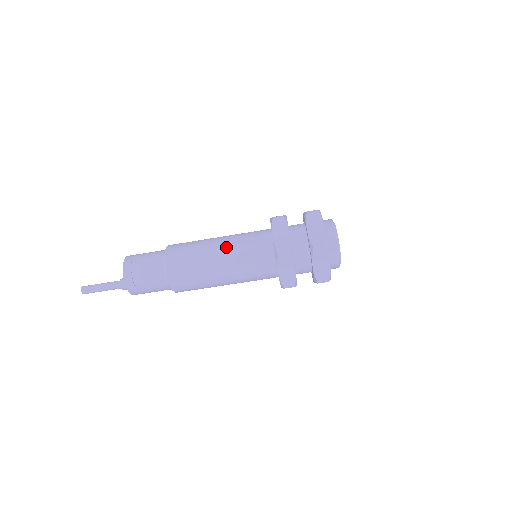
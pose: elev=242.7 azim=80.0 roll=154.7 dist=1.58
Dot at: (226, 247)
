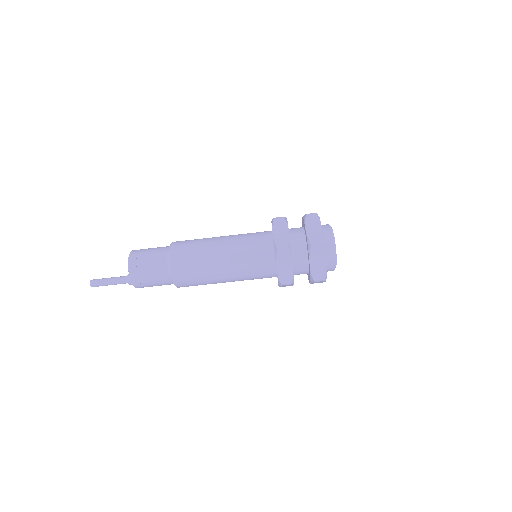
Dot at: (230, 267)
